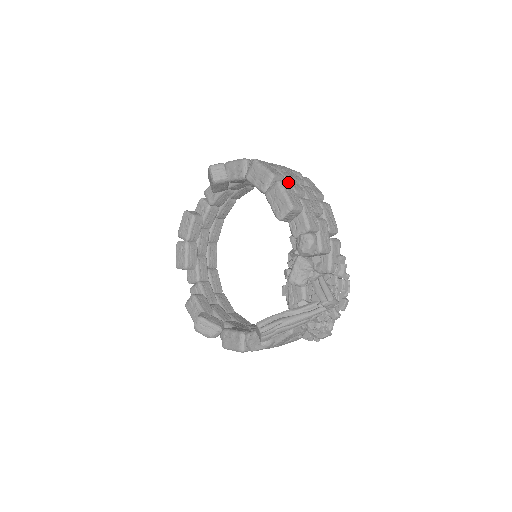
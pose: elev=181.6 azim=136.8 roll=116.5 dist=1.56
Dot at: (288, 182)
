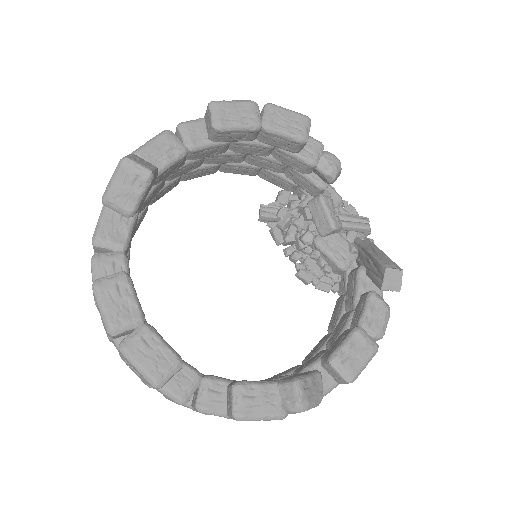
Dot at: occluded
